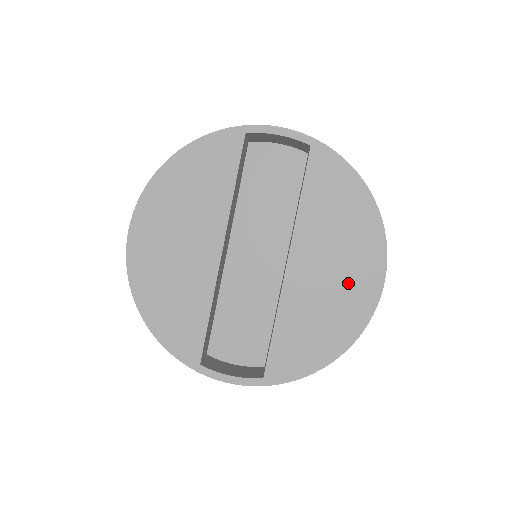
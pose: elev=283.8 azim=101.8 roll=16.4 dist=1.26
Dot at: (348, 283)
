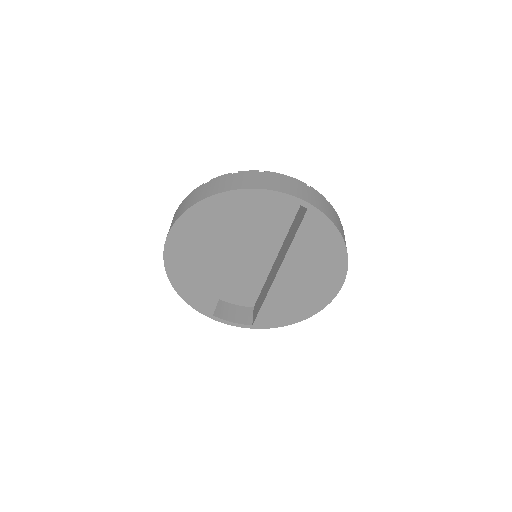
Dot at: (316, 288)
